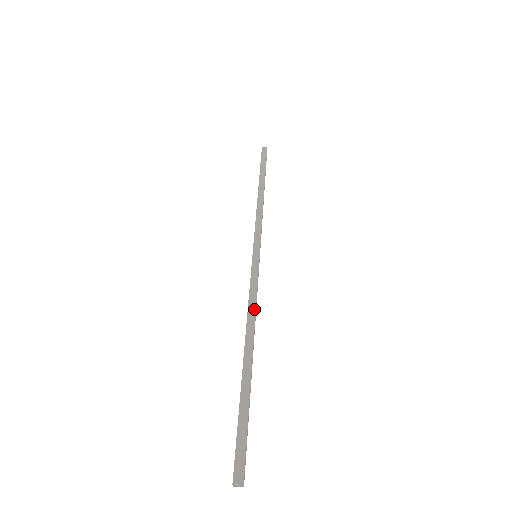
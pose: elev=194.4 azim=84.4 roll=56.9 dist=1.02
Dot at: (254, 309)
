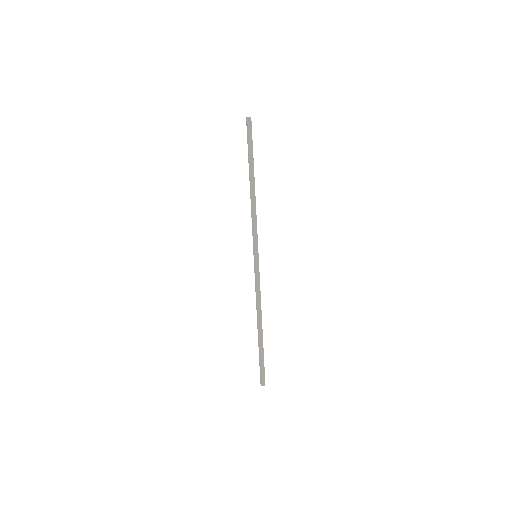
Dot at: (260, 300)
